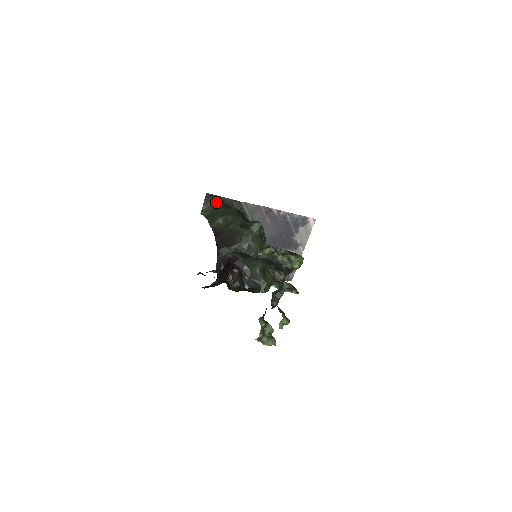
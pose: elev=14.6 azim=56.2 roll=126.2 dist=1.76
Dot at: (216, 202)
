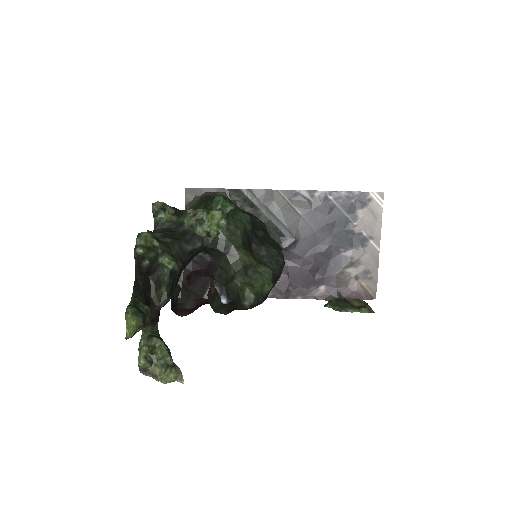
Dot at: (202, 197)
